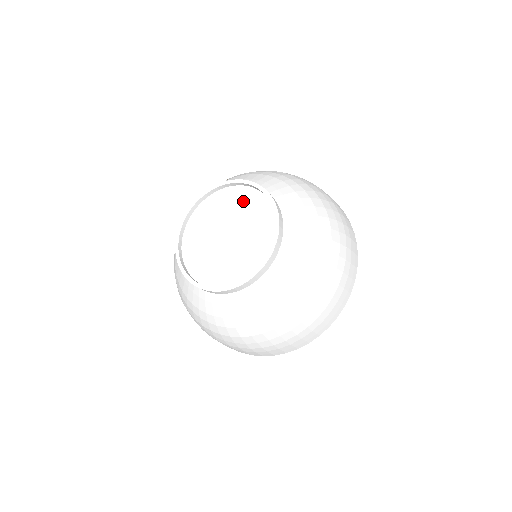
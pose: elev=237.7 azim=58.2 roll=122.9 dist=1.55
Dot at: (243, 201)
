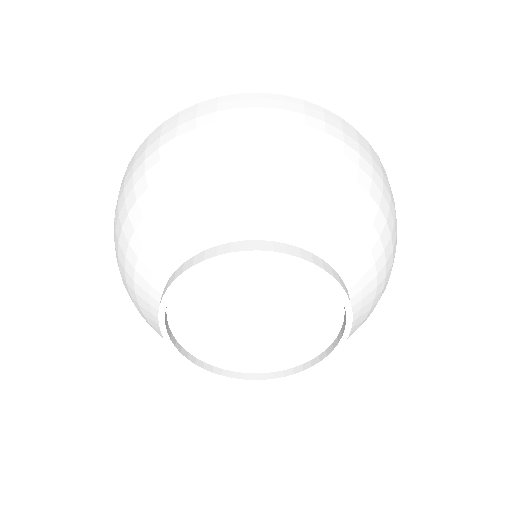
Dot at: (304, 290)
